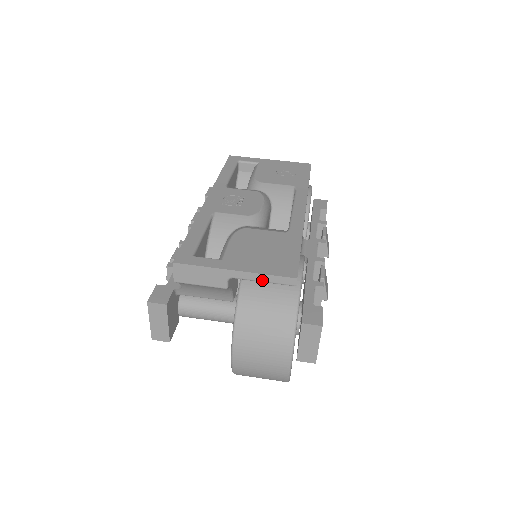
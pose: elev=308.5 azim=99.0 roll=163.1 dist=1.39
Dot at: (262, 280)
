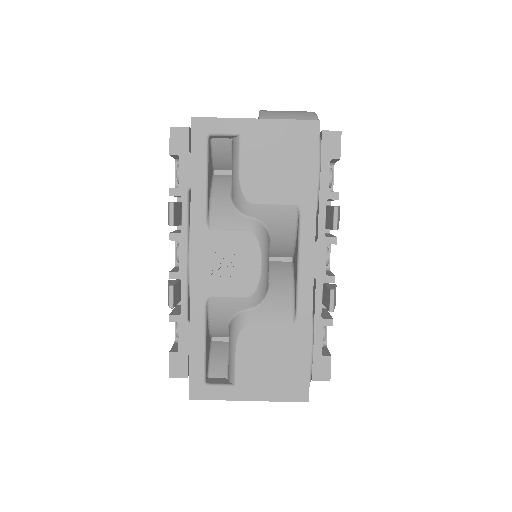
Dot at: (276, 398)
